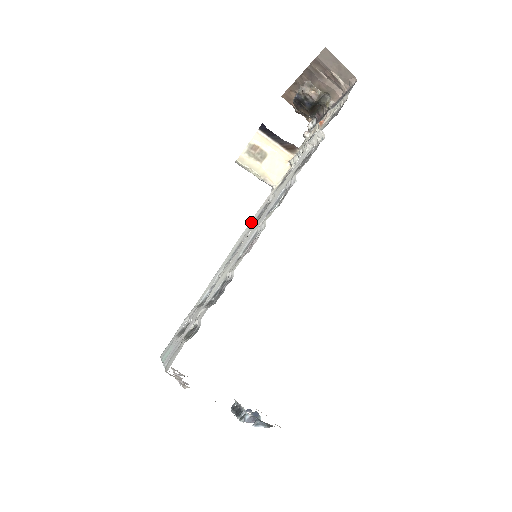
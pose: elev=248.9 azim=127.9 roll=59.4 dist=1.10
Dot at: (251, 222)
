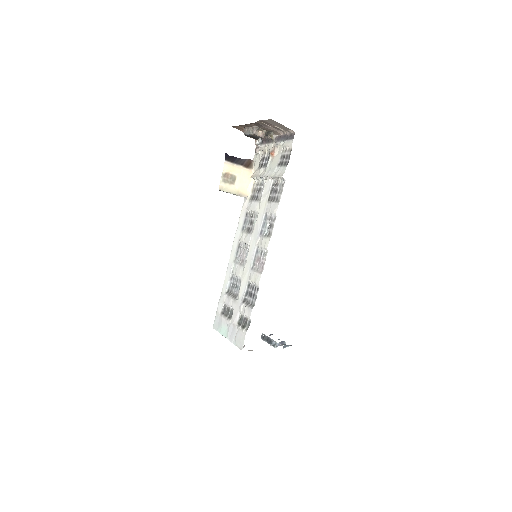
Dot at: (239, 226)
